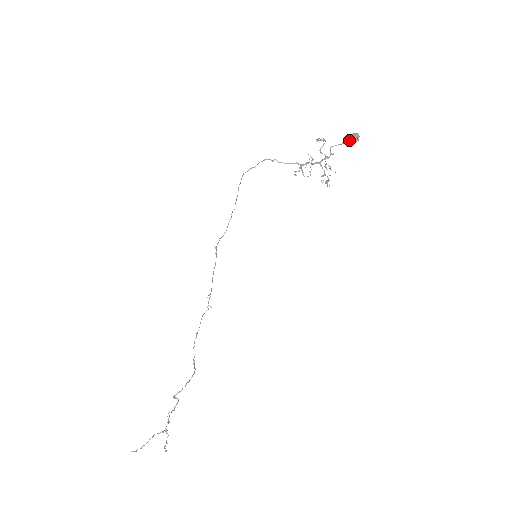
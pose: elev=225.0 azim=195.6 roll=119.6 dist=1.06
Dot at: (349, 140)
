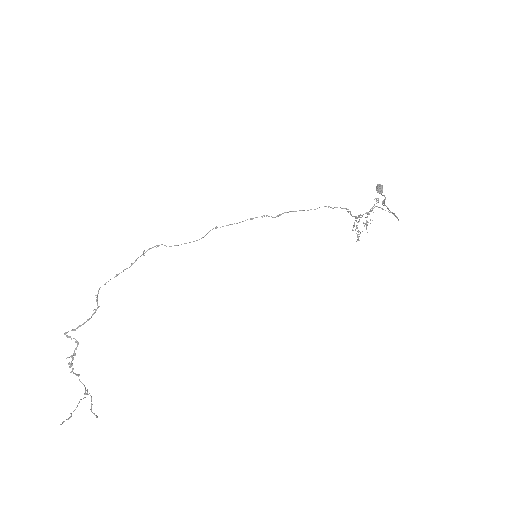
Dot at: occluded
